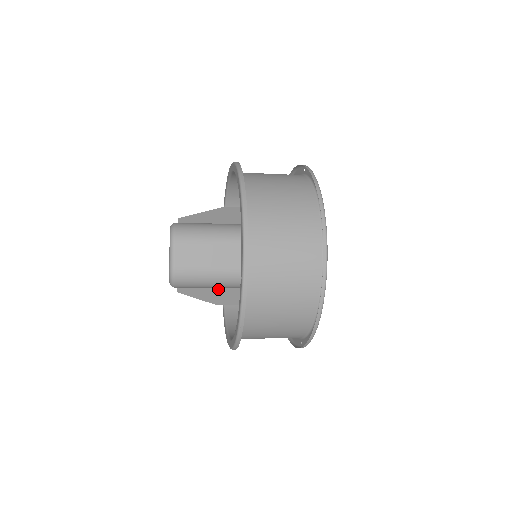
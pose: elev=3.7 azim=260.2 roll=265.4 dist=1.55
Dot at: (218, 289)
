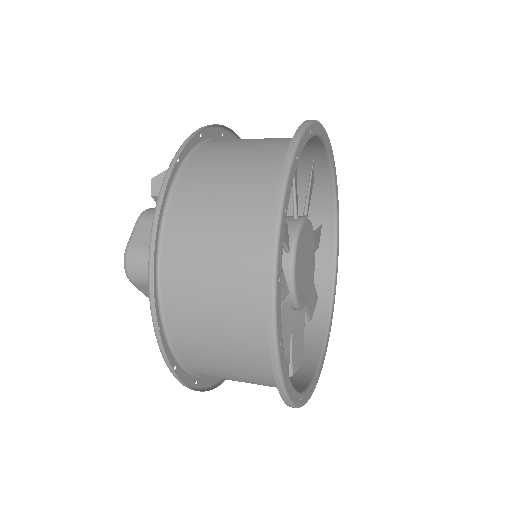
Dot at: occluded
